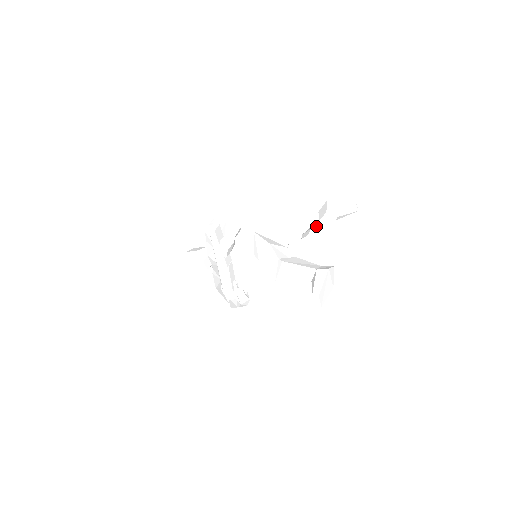
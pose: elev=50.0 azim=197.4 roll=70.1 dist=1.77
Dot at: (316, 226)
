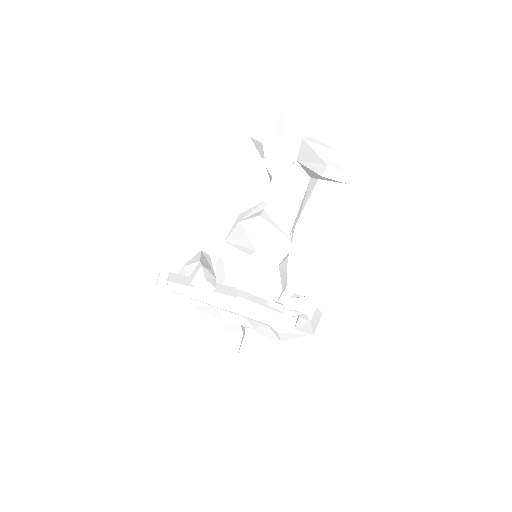
Dot at: (267, 161)
